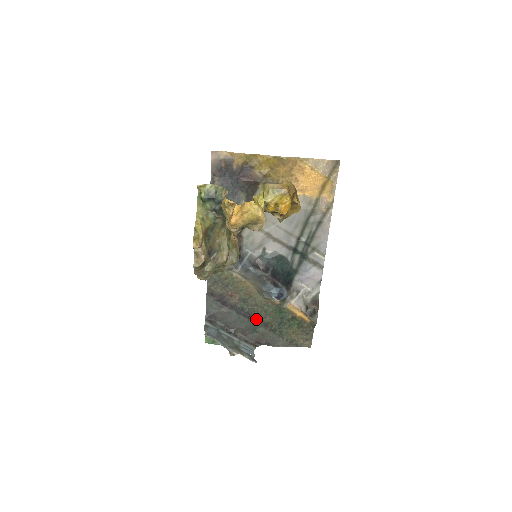
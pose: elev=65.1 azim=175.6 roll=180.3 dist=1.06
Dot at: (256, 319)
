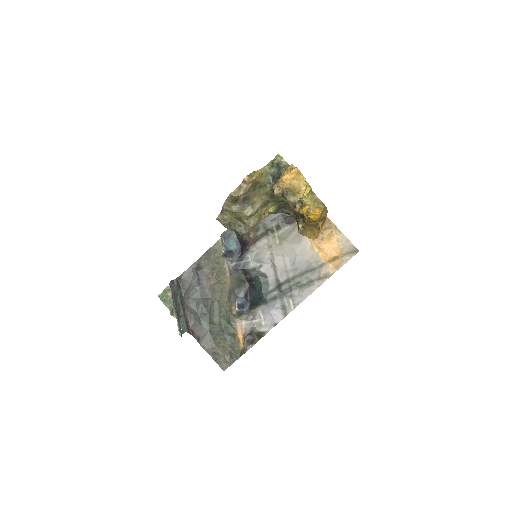
Dot at: (208, 312)
